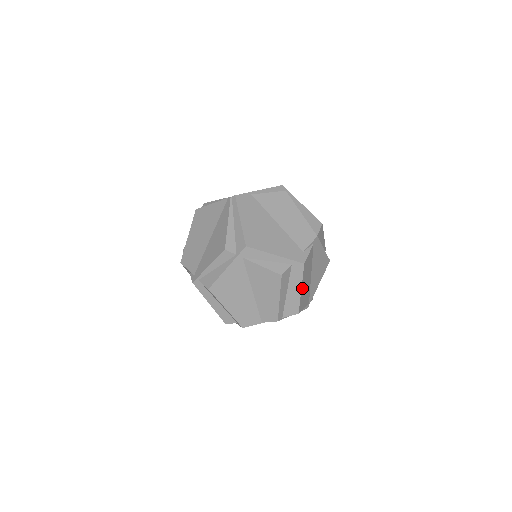
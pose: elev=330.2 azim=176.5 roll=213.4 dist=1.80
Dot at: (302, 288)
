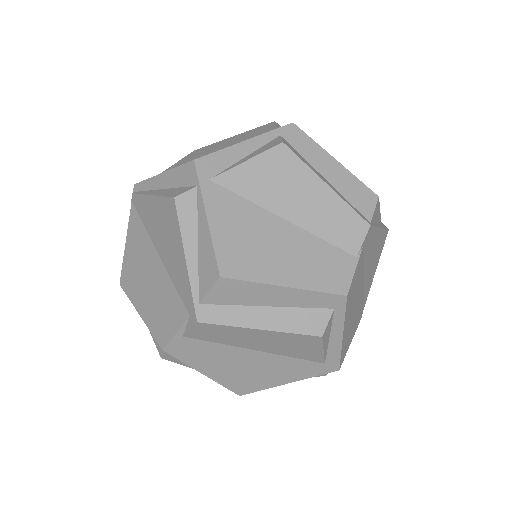
Dot at: (335, 163)
